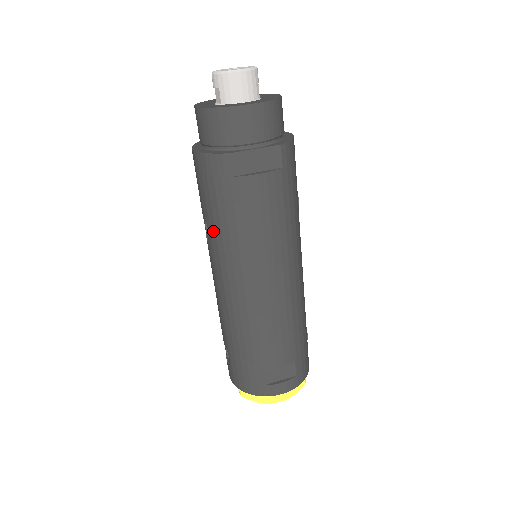
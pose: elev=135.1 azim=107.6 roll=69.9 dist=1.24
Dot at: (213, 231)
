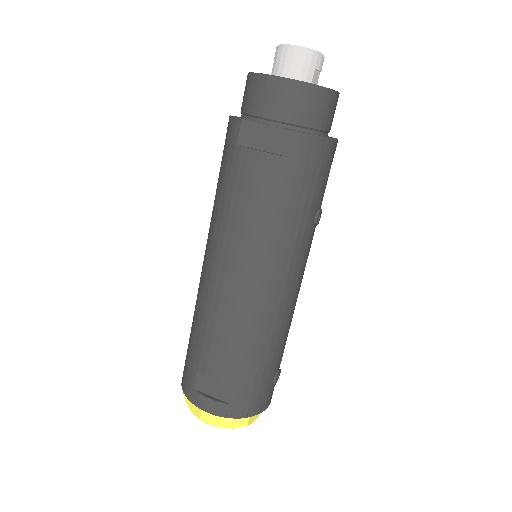
Dot at: (214, 200)
